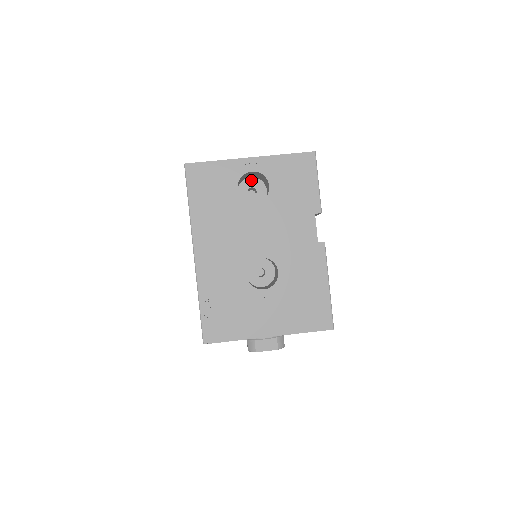
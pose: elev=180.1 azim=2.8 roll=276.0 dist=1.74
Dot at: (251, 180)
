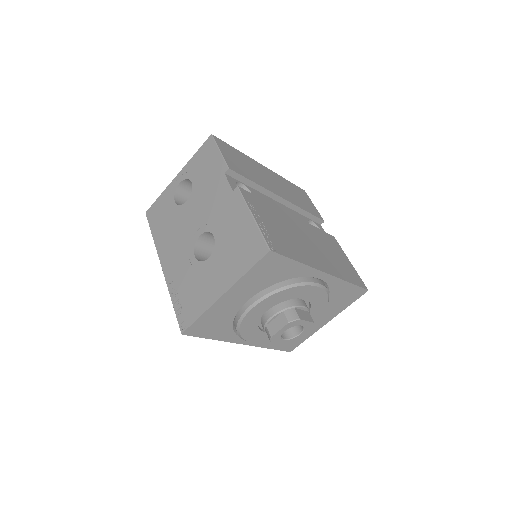
Dot at: occluded
